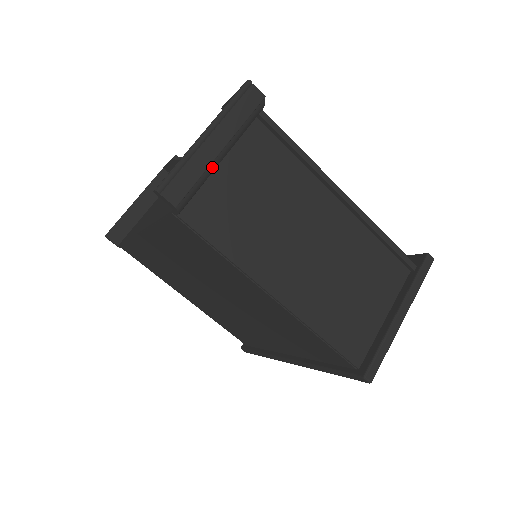
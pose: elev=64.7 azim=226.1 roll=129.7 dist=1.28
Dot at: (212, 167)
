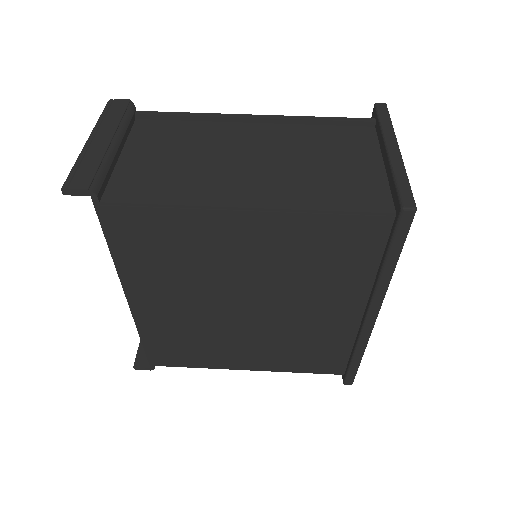
Dot at: (109, 154)
